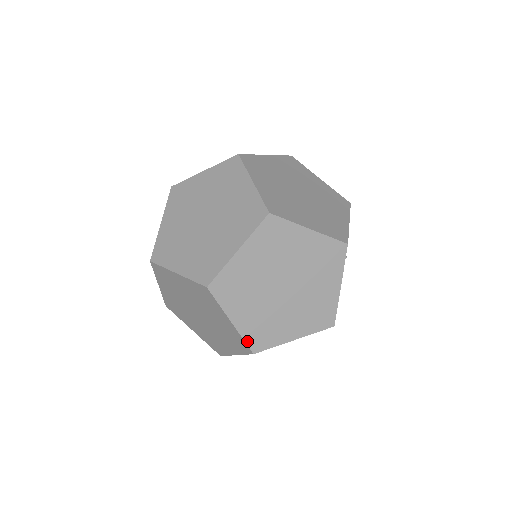
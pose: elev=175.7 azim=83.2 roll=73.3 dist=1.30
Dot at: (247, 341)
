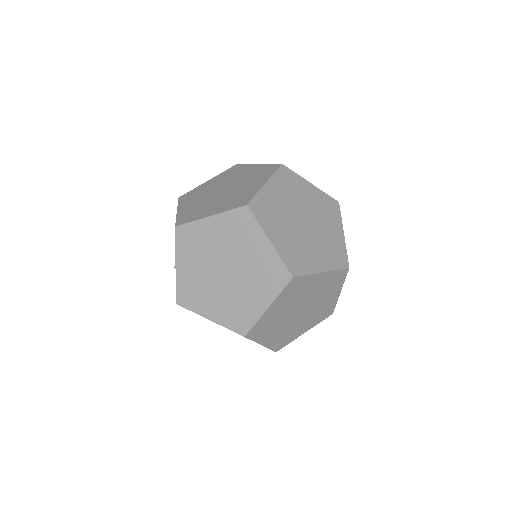
Dot at: (272, 348)
